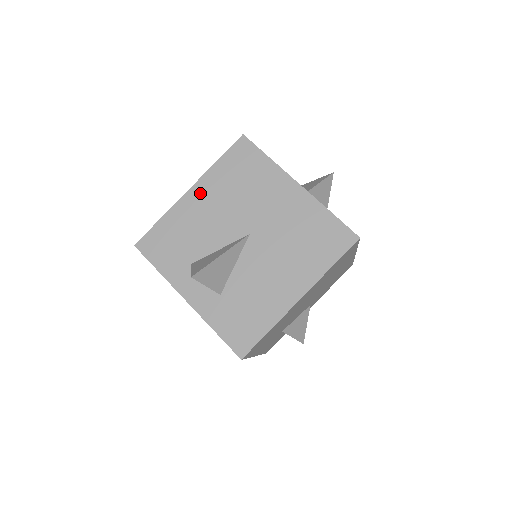
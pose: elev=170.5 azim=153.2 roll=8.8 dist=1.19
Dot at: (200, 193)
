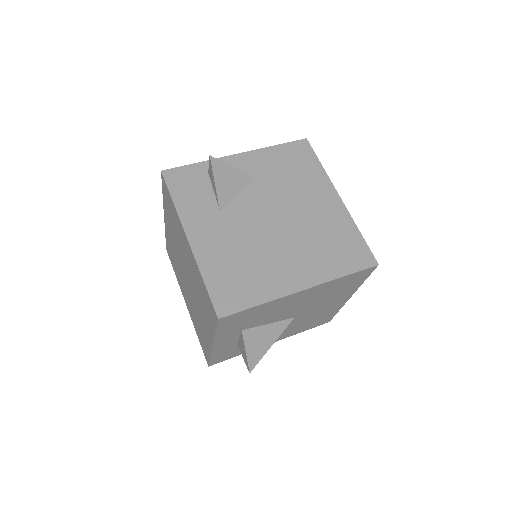
Dot at: (306, 294)
